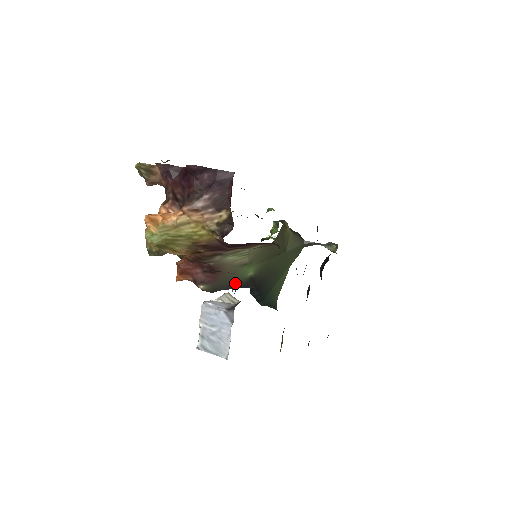
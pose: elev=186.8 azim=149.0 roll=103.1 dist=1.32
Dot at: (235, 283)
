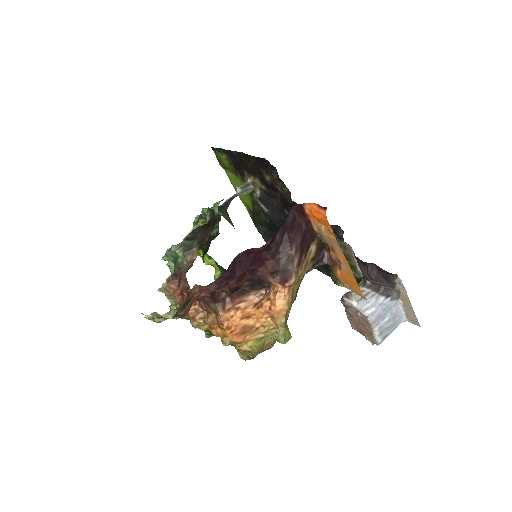
Dot at: occluded
